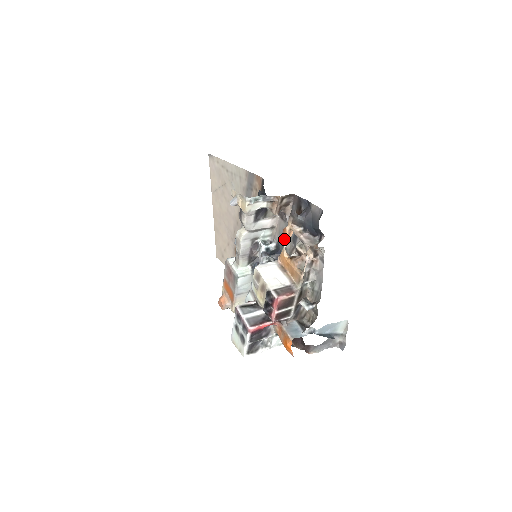
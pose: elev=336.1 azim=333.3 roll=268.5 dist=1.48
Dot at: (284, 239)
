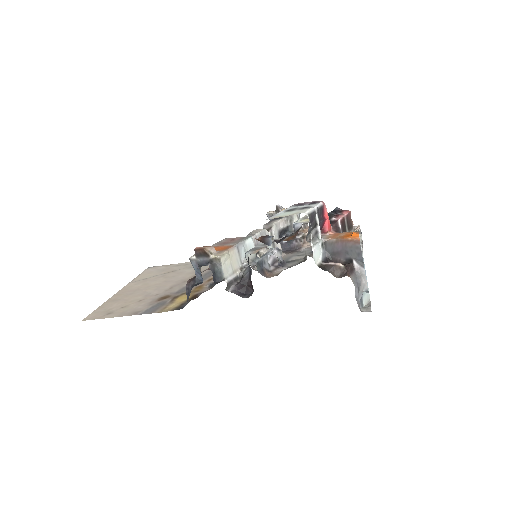
Dot at: (293, 258)
